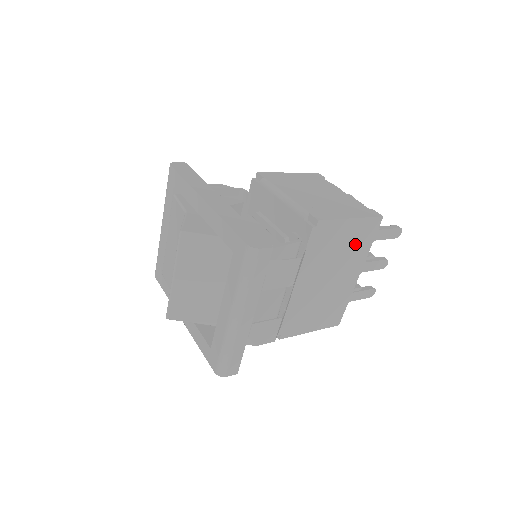
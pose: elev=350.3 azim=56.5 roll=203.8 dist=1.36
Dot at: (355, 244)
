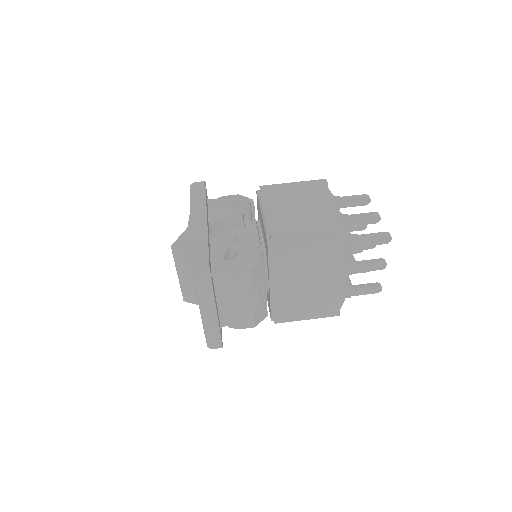
Dot at: (325, 253)
